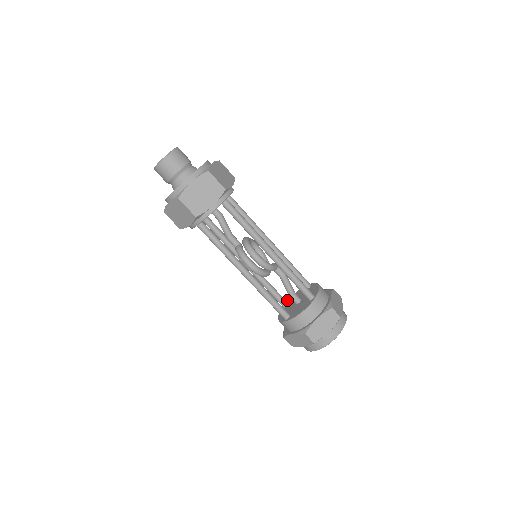
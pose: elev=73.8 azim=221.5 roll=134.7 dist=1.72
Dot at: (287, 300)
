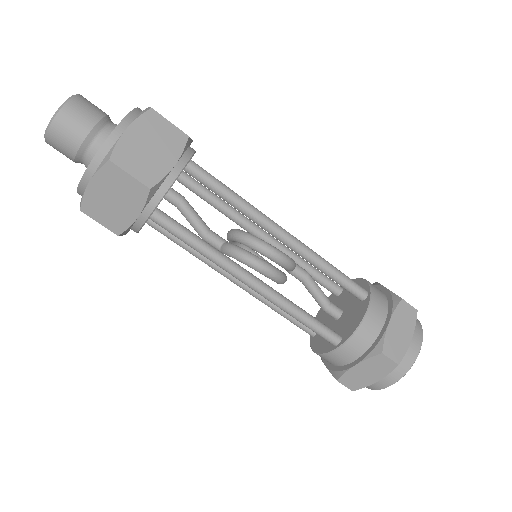
Dot at: occluded
